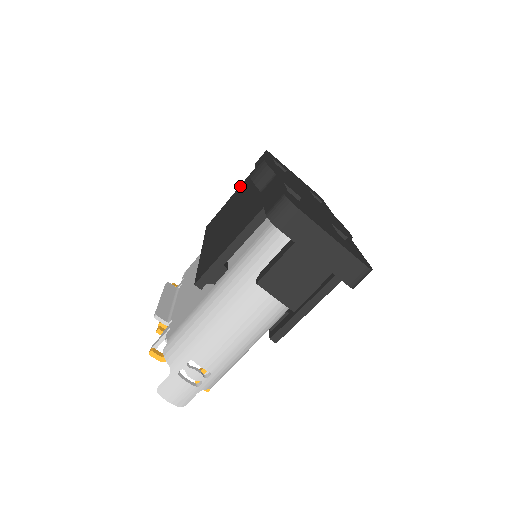
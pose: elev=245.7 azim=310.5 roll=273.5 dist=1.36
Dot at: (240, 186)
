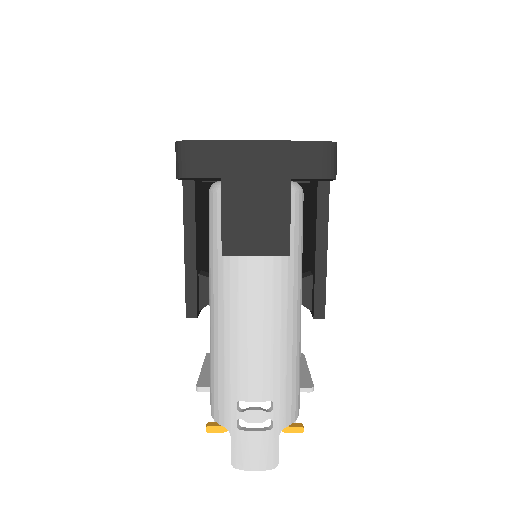
Dot at: occluded
